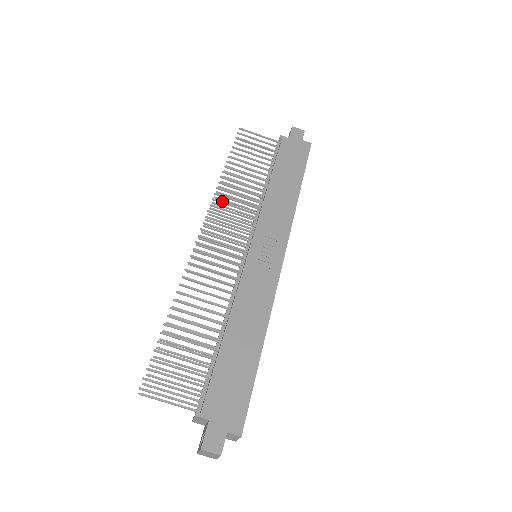
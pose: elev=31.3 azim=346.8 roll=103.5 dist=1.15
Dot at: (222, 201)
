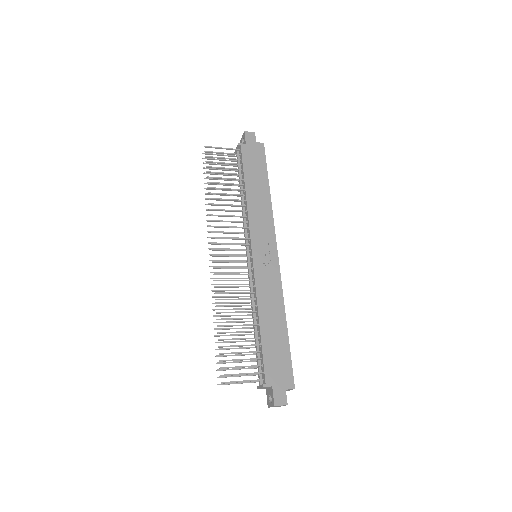
Dot at: (218, 220)
